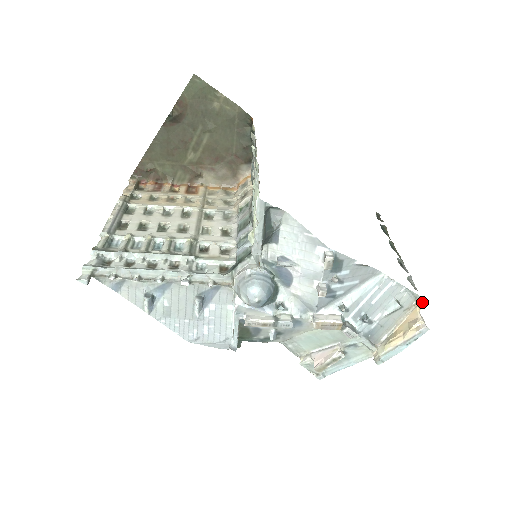
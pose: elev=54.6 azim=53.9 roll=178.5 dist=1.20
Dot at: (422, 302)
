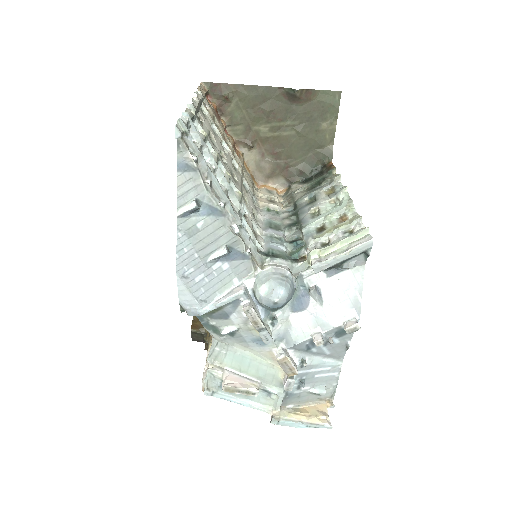
Dot at: occluded
